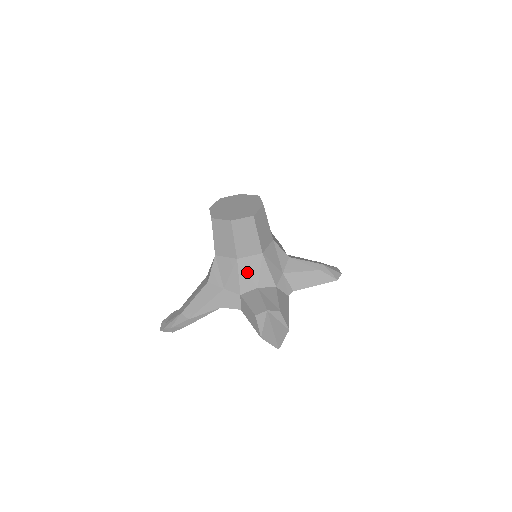
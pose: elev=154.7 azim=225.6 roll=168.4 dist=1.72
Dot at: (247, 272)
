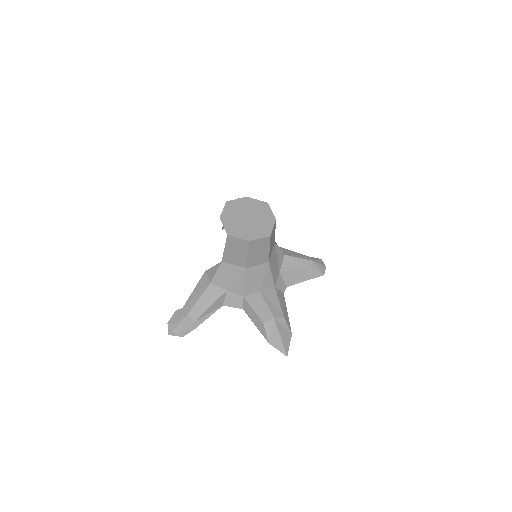
Dot at: (253, 278)
